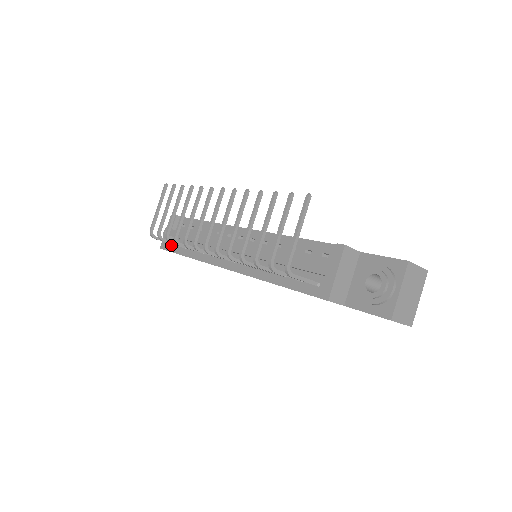
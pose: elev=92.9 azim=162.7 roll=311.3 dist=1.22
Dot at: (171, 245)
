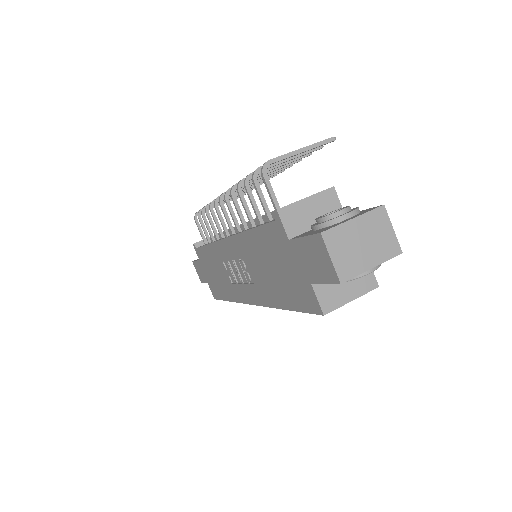
Dot at: (202, 245)
